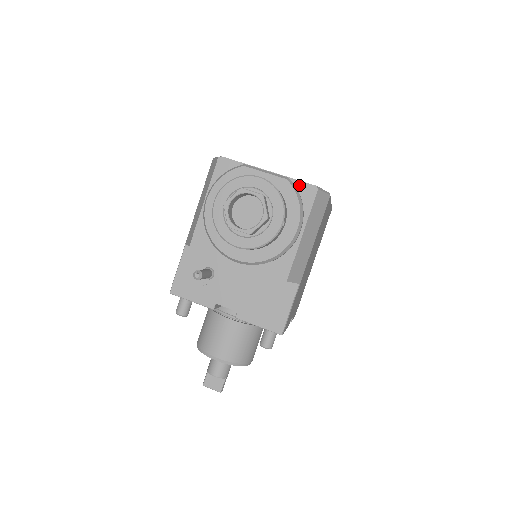
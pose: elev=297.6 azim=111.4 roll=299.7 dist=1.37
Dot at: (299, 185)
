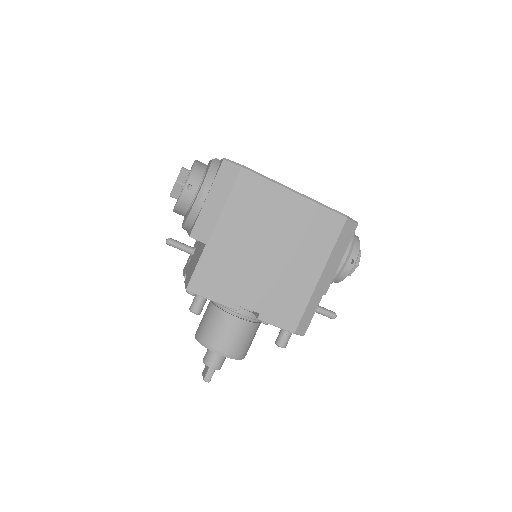
Dot at: occluded
